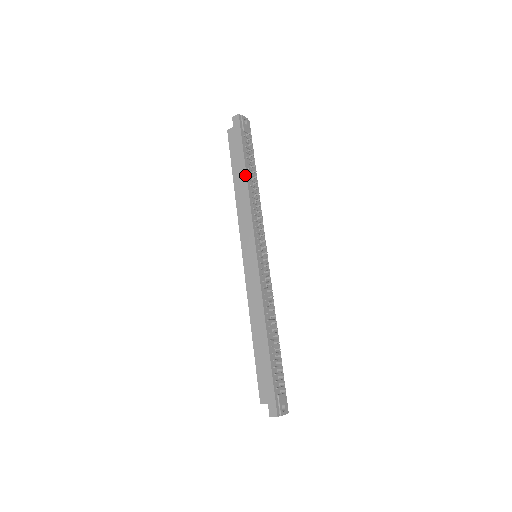
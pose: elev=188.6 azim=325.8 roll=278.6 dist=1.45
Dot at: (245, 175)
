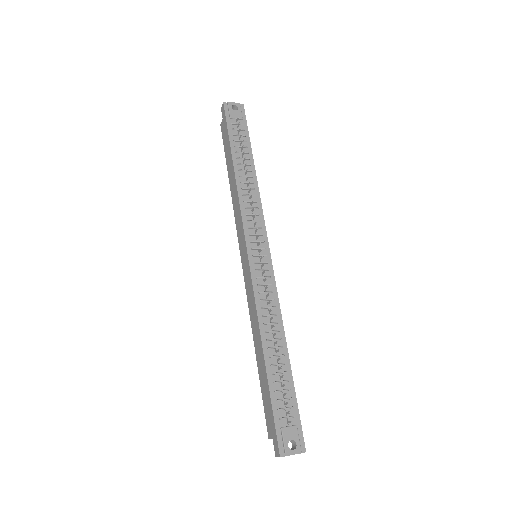
Dot at: (233, 167)
